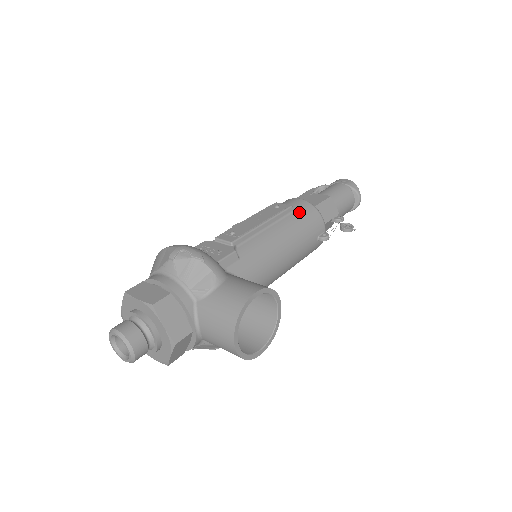
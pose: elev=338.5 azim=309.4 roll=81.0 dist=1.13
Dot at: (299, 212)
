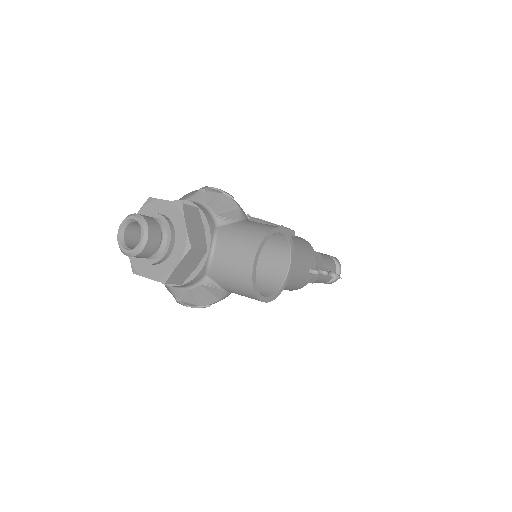
Dot at: (300, 239)
